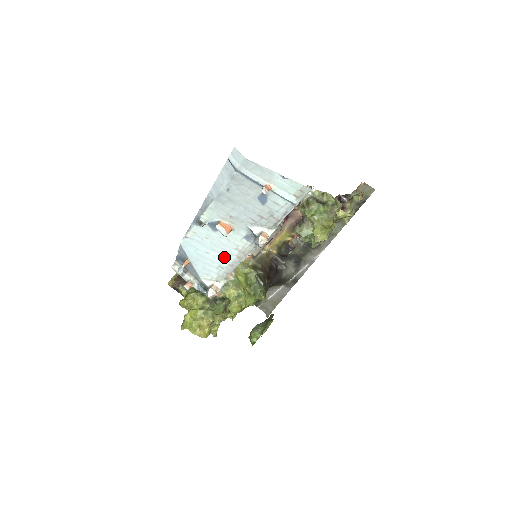
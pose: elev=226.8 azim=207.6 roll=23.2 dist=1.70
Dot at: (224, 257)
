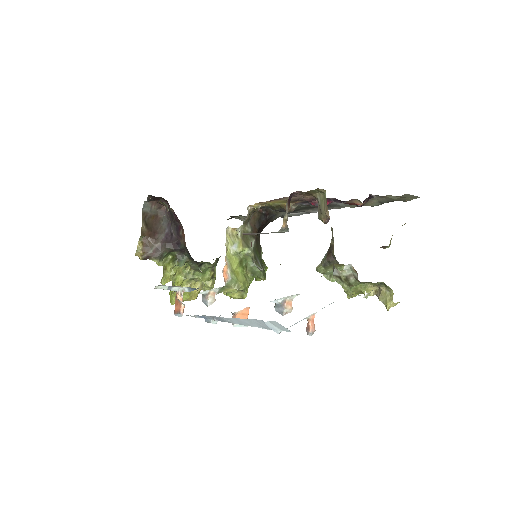
Dot at: occluded
